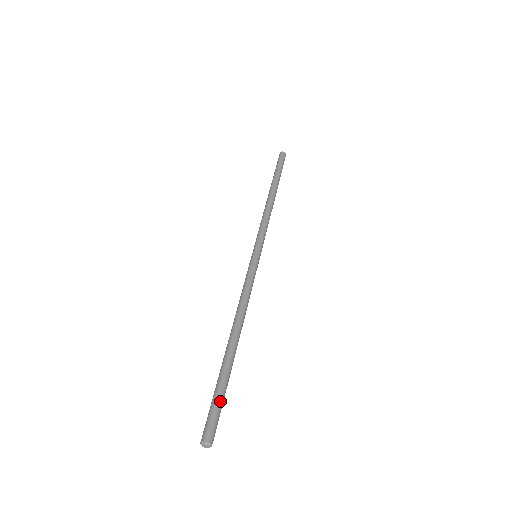
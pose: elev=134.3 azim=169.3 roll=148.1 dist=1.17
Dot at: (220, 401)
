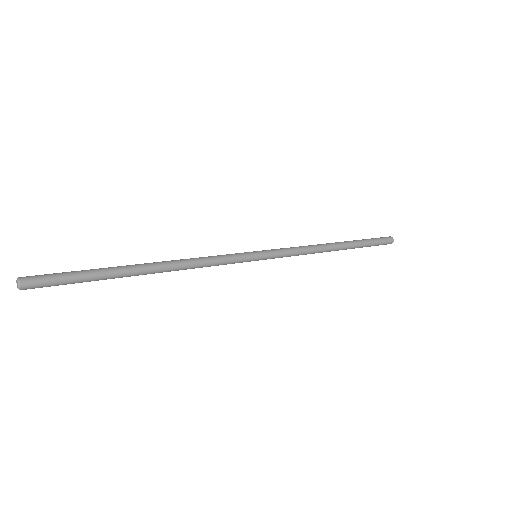
Dot at: (71, 275)
